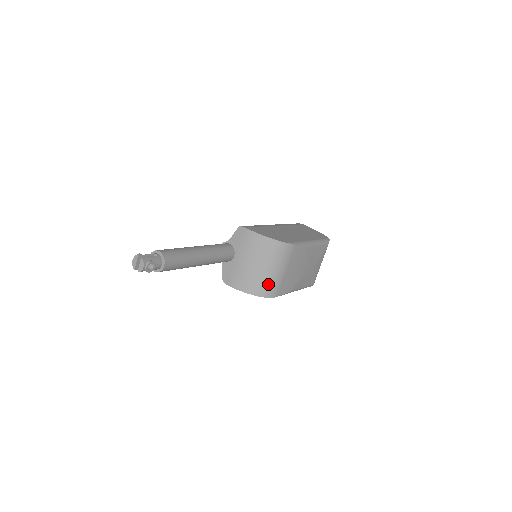
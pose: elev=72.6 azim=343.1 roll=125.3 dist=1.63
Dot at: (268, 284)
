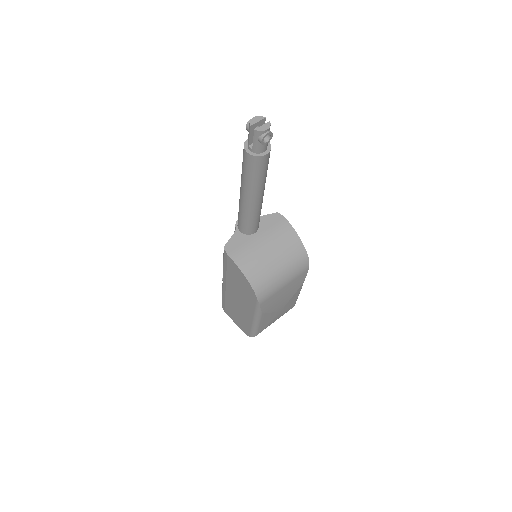
Dot at: (268, 283)
